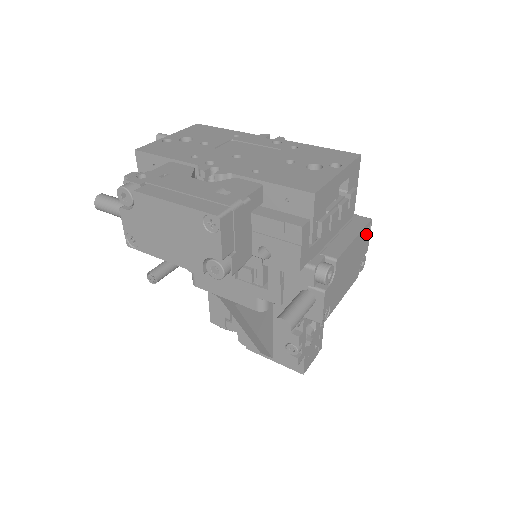
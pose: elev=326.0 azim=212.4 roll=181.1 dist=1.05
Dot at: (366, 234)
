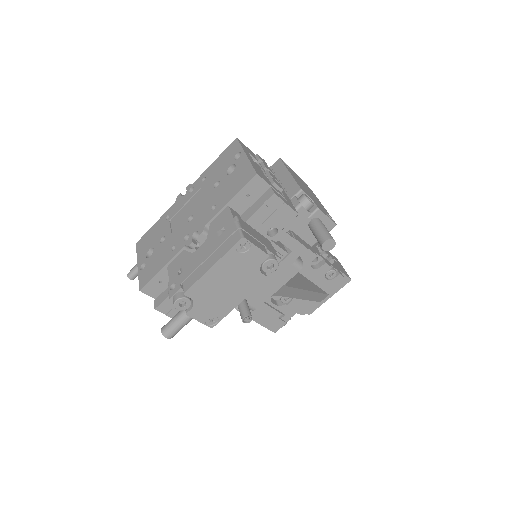
Dot at: occluded
